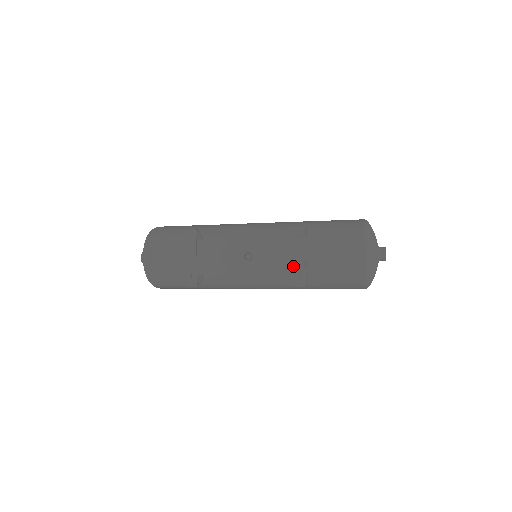
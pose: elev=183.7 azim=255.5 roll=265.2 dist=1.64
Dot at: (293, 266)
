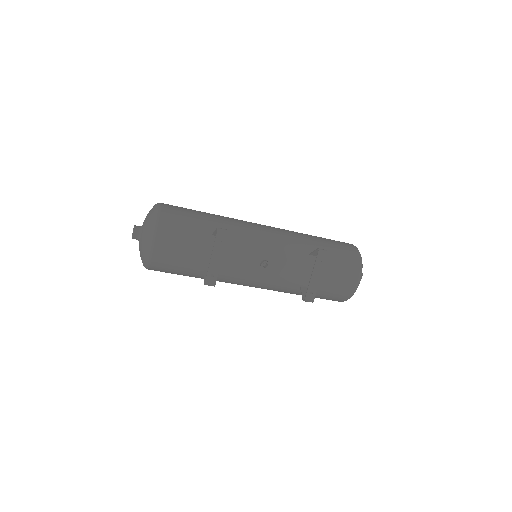
Dot at: (301, 280)
